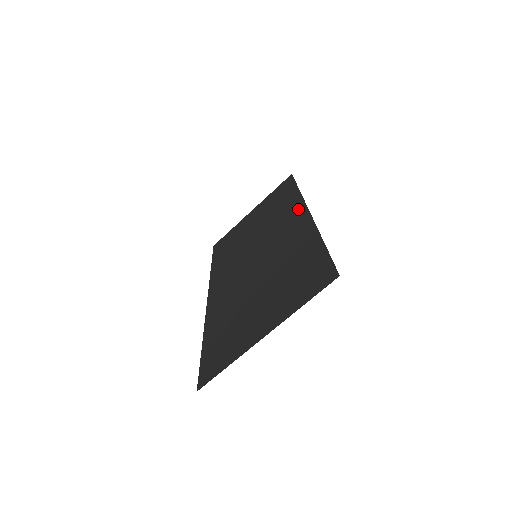
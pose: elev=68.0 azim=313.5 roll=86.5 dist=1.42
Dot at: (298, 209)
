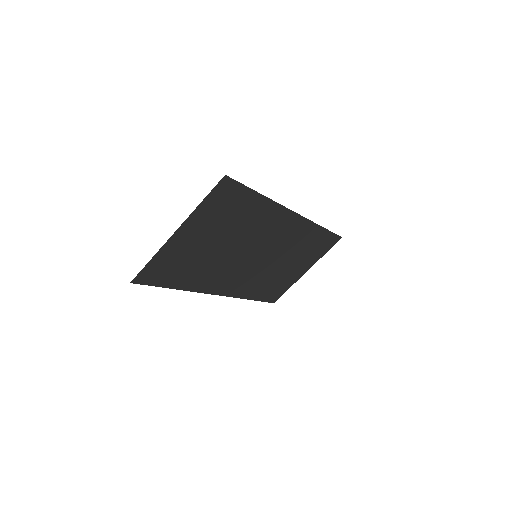
Dot at: (299, 223)
